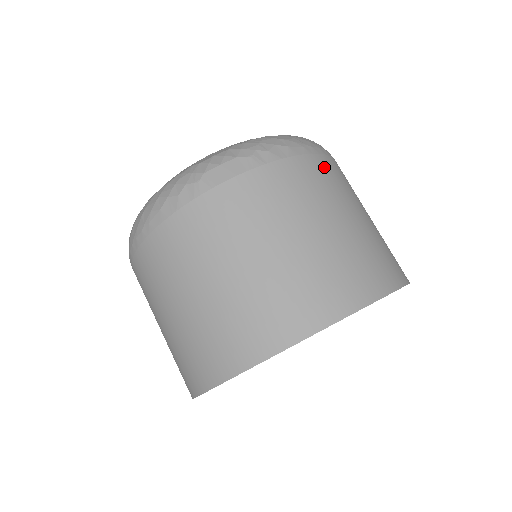
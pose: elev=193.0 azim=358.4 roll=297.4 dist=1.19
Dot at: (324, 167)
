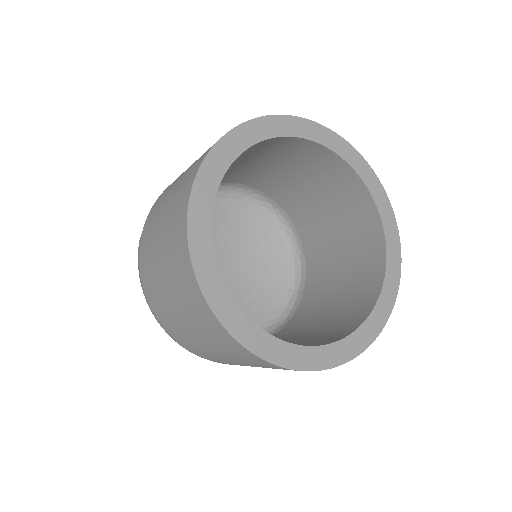
Dot at: occluded
